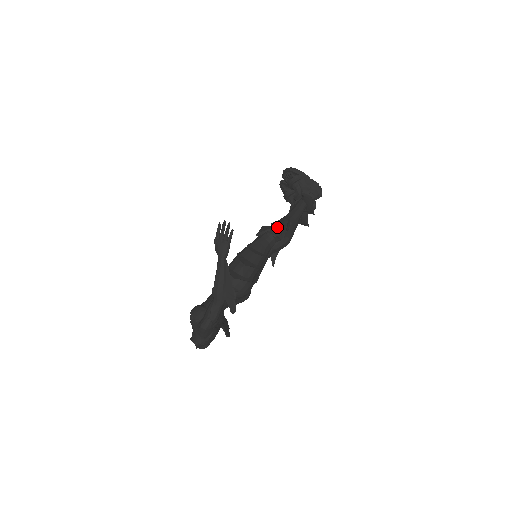
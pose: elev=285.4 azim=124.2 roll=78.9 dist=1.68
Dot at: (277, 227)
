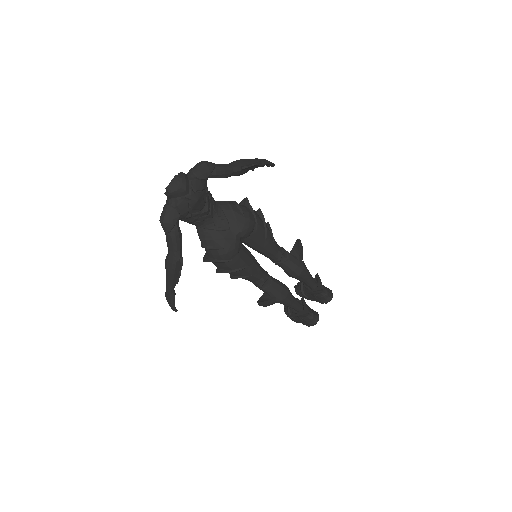
Dot at: occluded
